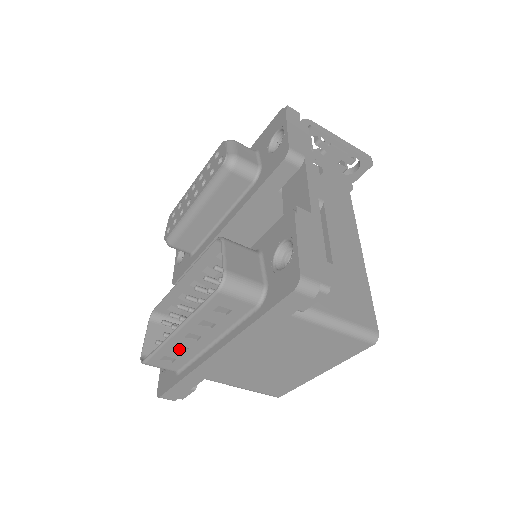
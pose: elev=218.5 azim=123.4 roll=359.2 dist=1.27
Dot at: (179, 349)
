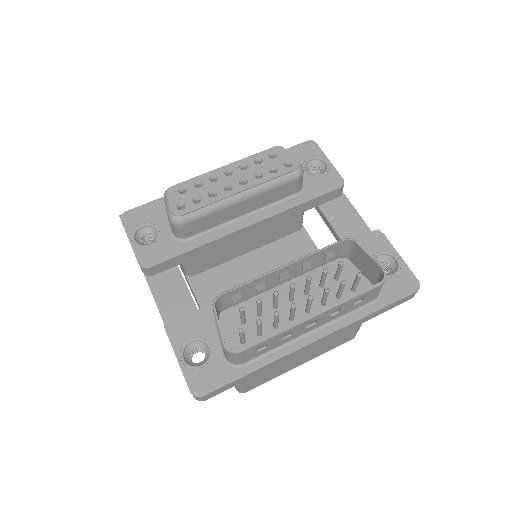
Dot at: (282, 336)
